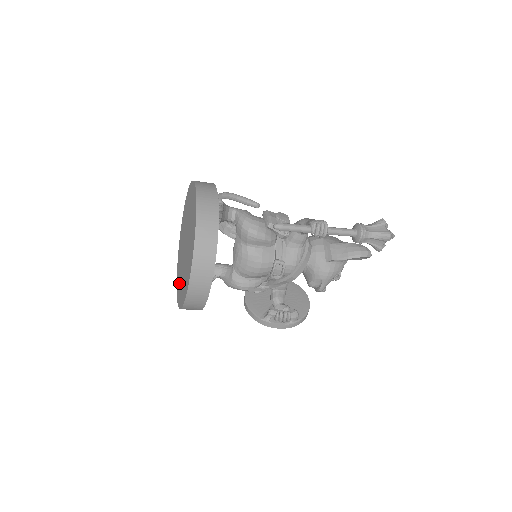
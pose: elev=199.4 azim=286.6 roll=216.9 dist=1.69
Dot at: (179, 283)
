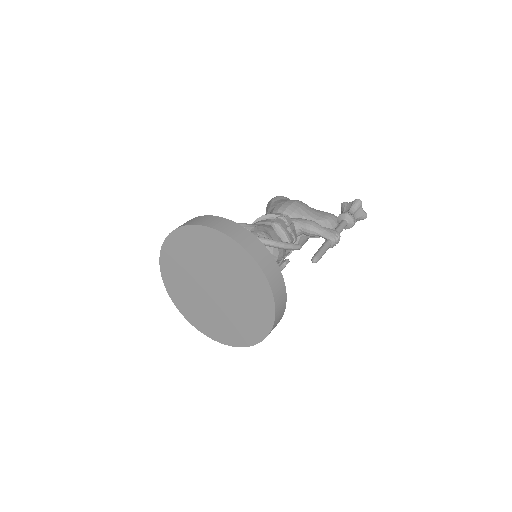
Dot at: (193, 311)
